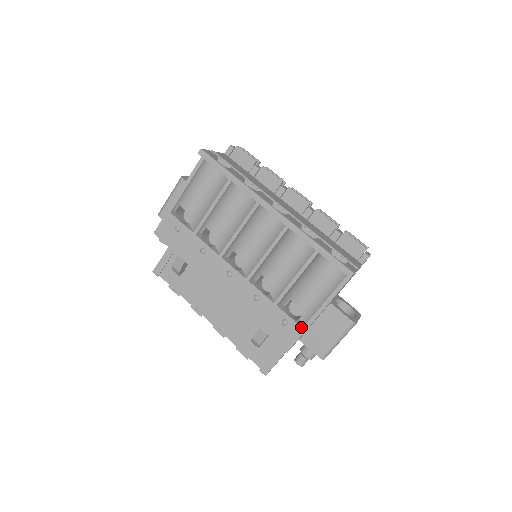
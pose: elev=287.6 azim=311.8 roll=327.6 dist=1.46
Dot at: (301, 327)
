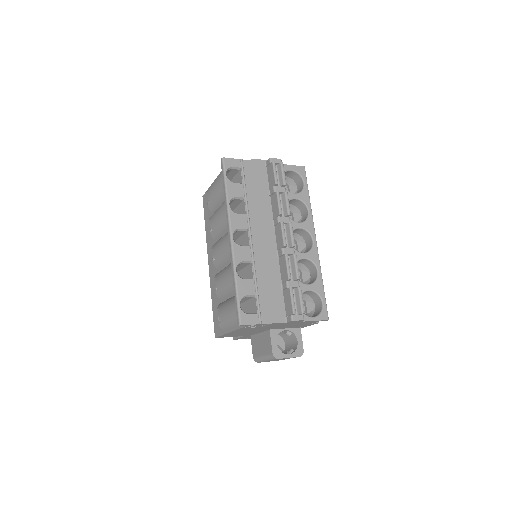
Dot at: (223, 330)
